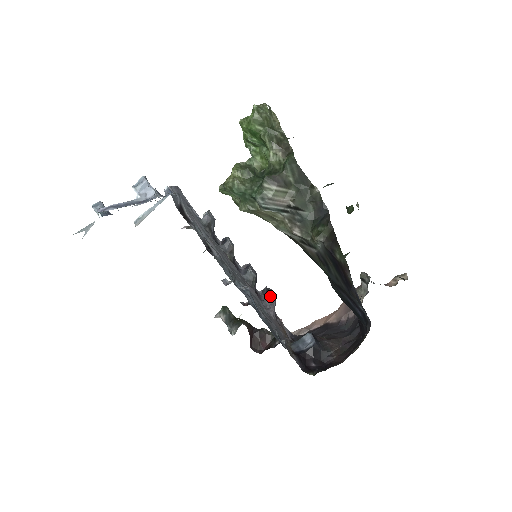
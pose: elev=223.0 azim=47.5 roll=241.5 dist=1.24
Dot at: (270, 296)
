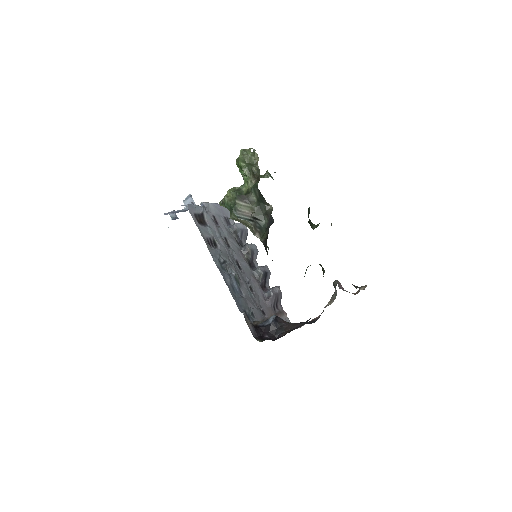
Dot at: (270, 289)
